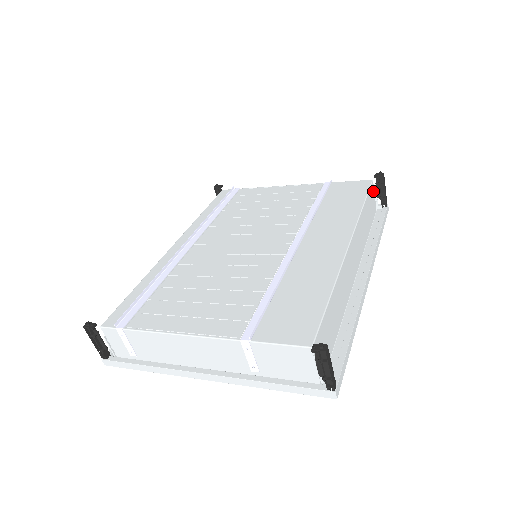
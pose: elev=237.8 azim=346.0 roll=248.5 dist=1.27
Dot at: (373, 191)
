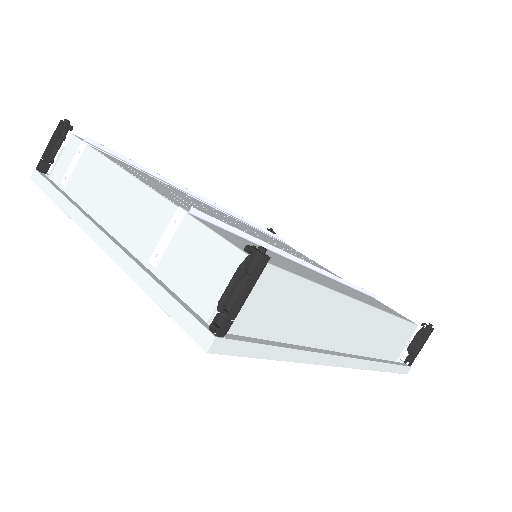
Dot at: (409, 336)
